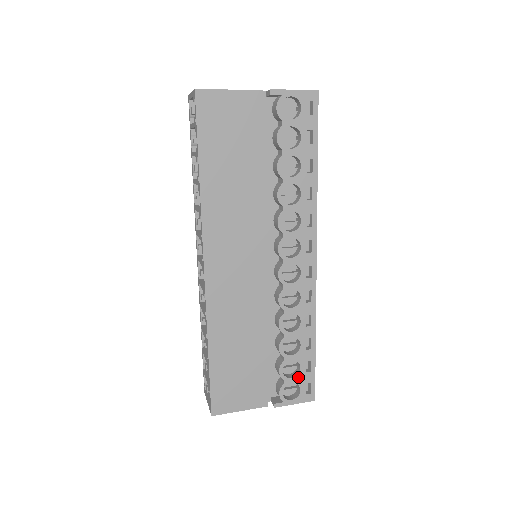
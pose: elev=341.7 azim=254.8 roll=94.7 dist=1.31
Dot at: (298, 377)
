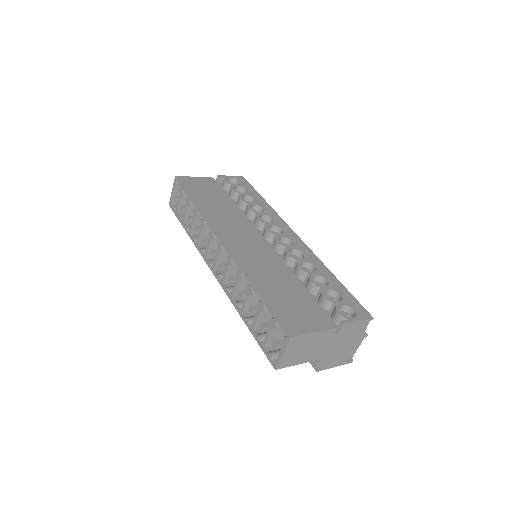
Dot at: (344, 301)
